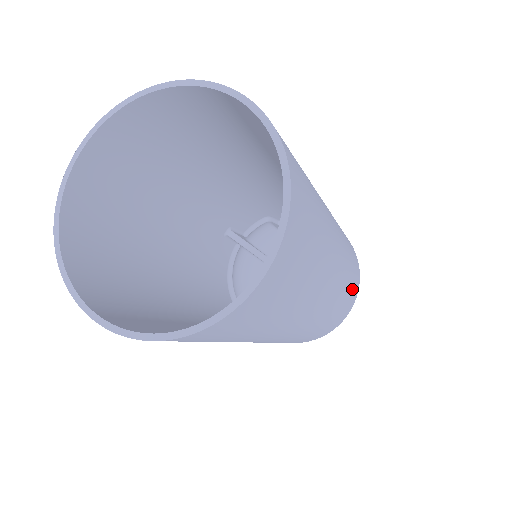
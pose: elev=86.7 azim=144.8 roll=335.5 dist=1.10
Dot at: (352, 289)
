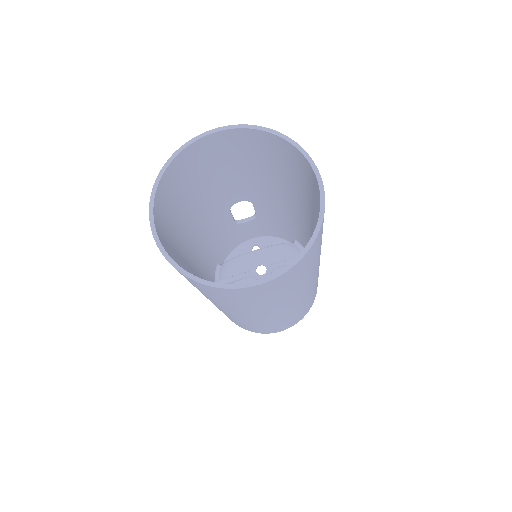
Dot at: occluded
